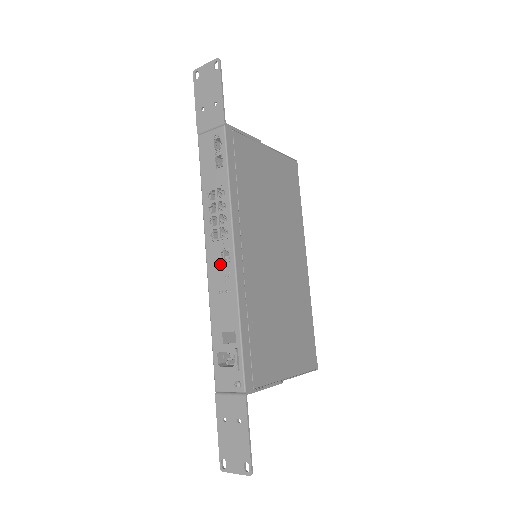
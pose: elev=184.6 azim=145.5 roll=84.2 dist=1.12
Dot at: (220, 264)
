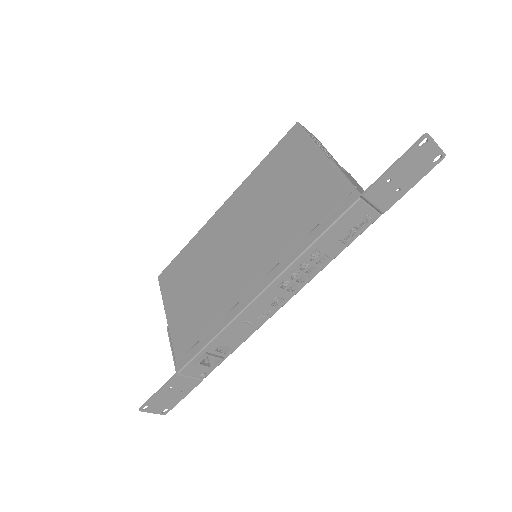
Dot at: (267, 306)
